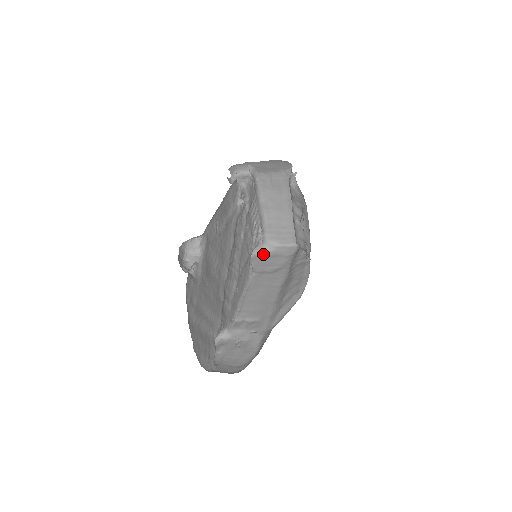
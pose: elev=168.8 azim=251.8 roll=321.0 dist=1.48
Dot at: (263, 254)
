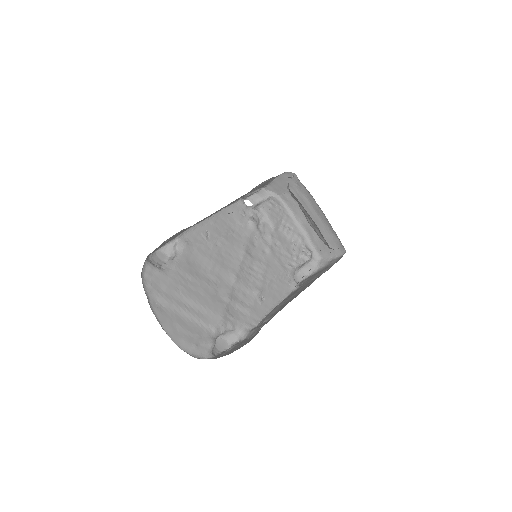
Dot at: (317, 272)
